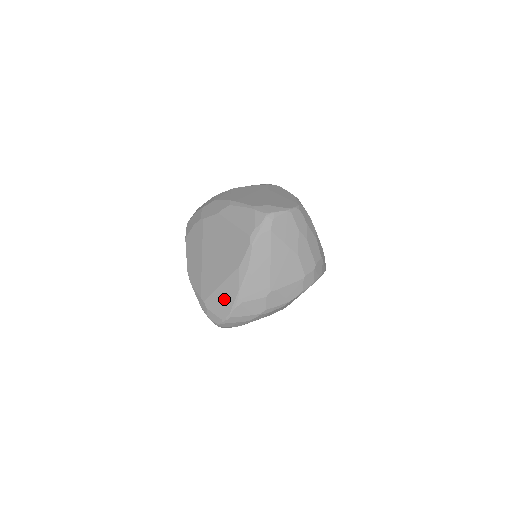
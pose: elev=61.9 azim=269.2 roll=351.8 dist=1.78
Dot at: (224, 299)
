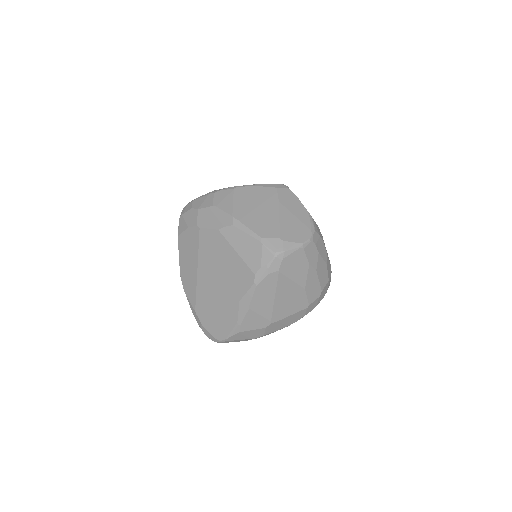
Dot at: (221, 324)
